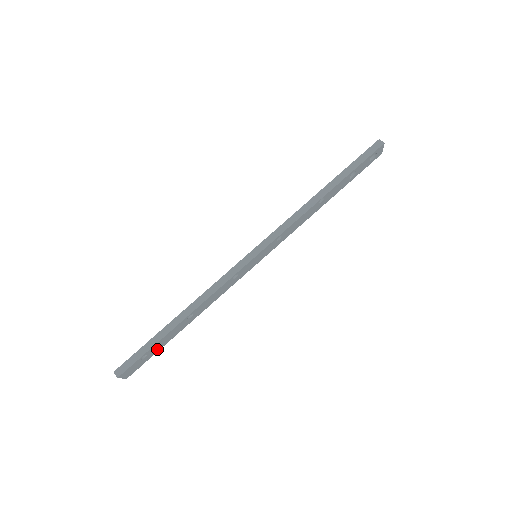
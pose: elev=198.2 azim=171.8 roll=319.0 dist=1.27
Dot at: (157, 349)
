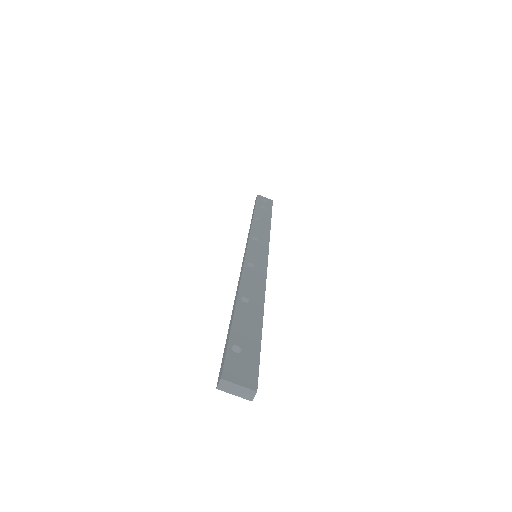
Dot at: (252, 343)
